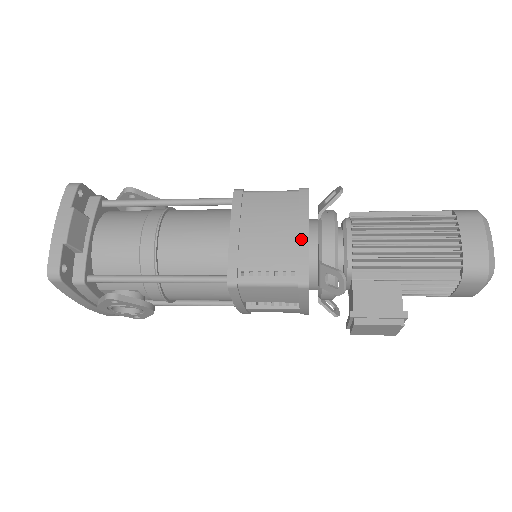
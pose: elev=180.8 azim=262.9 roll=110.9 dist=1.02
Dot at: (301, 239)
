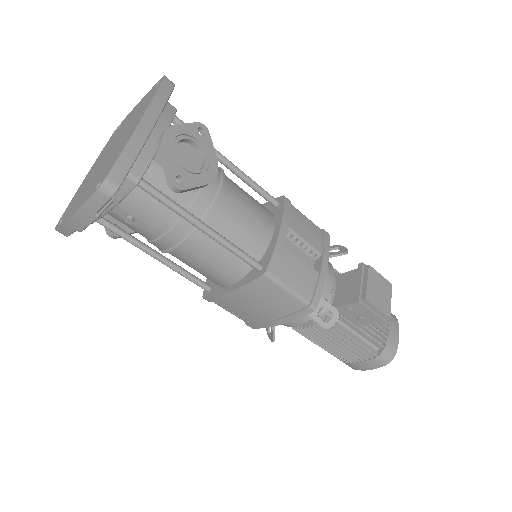
Dot at: occluded
